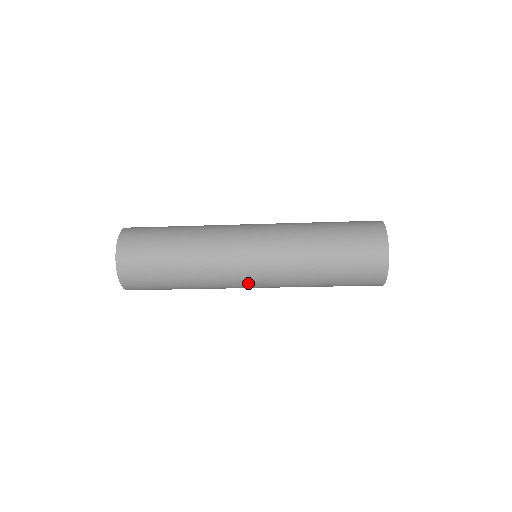
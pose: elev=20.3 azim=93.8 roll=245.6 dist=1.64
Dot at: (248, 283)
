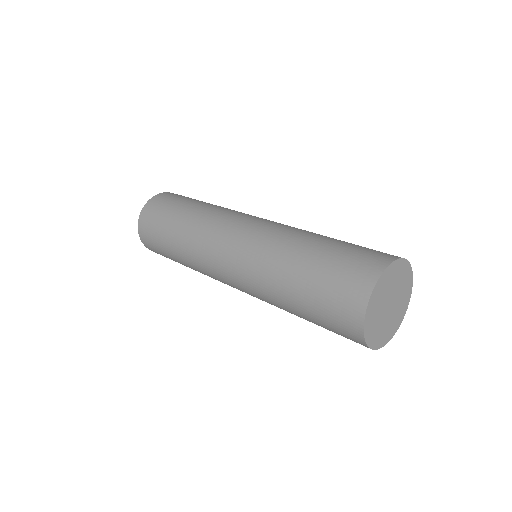
Dot at: occluded
